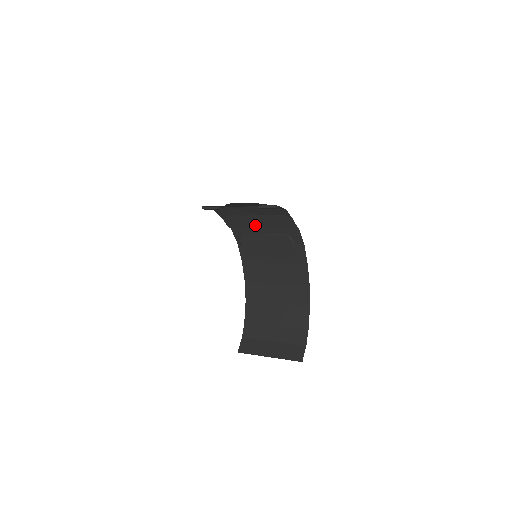
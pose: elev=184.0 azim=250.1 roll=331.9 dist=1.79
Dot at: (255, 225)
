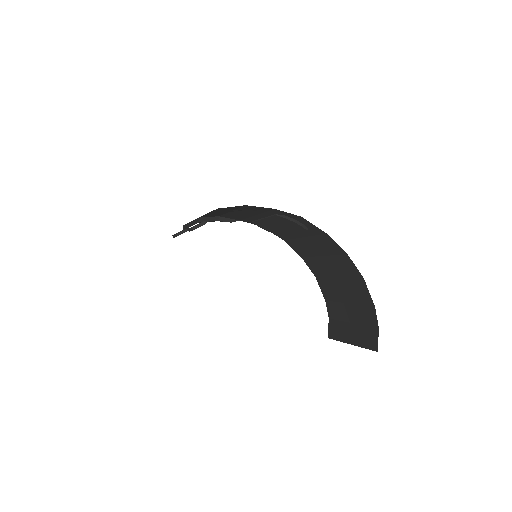
Dot at: (246, 215)
